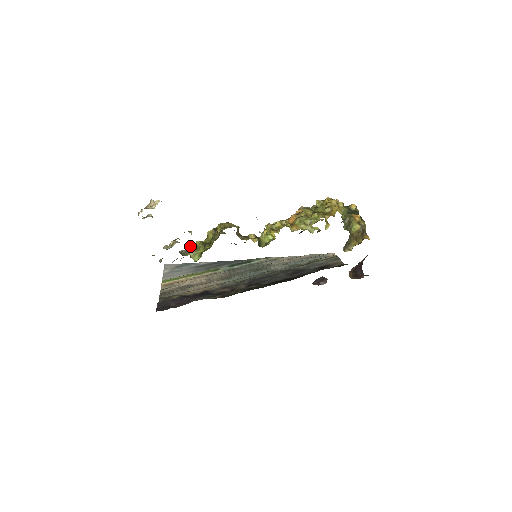
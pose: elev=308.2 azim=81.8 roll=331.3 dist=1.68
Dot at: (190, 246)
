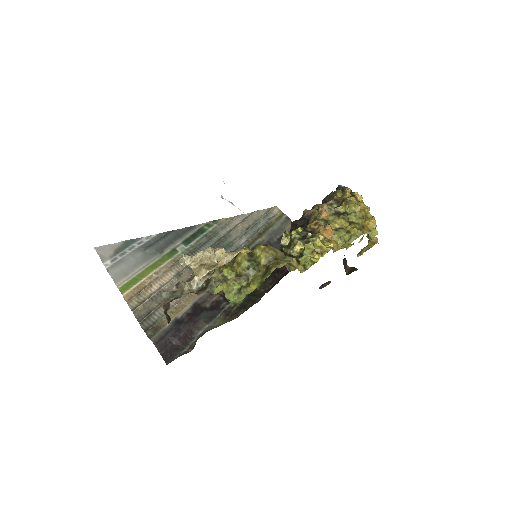
Dot at: (215, 276)
